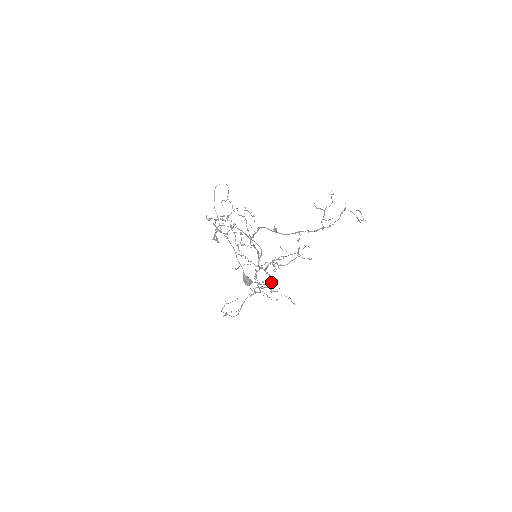
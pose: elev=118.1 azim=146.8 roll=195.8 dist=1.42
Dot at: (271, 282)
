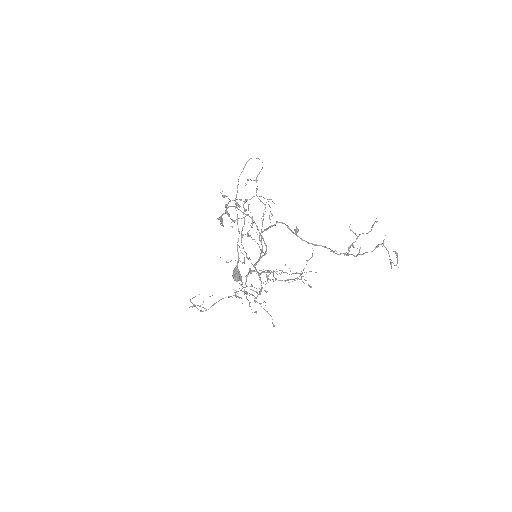
Dot at: (260, 291)
